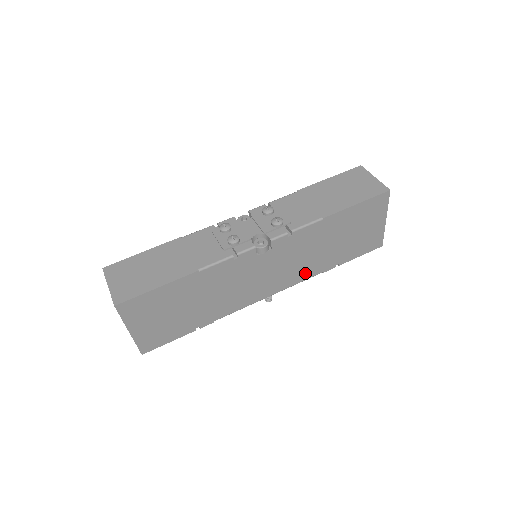
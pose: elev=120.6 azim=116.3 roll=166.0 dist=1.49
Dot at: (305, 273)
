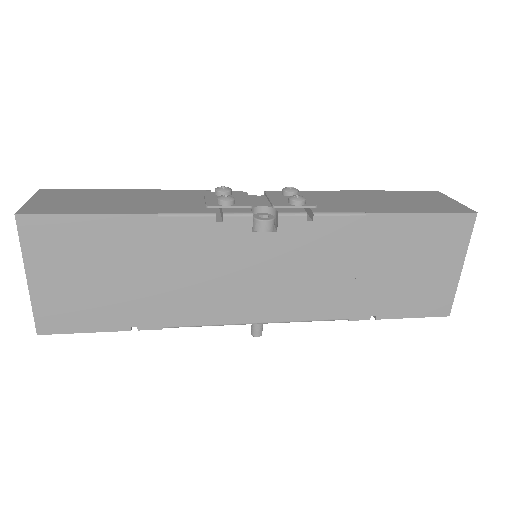
Dot at: (321, 306)
